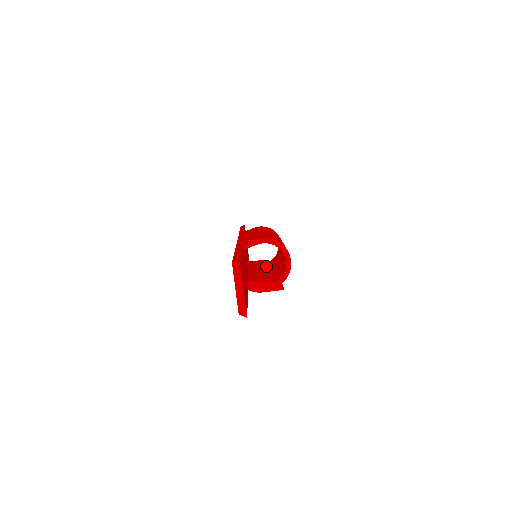
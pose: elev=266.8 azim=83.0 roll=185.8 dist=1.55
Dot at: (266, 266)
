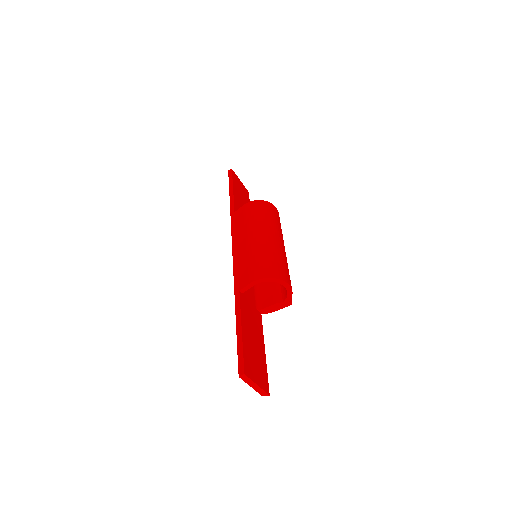
Dot at: occluded
